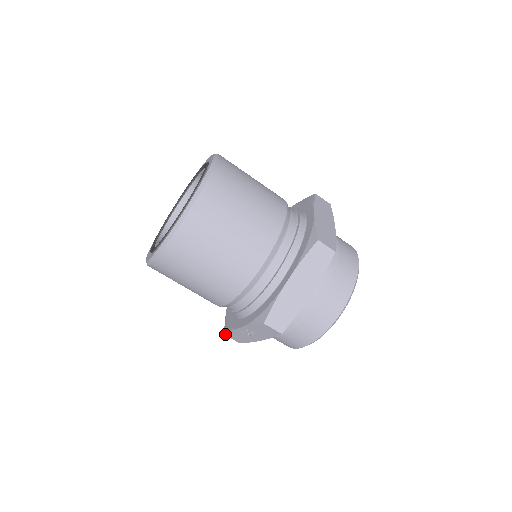
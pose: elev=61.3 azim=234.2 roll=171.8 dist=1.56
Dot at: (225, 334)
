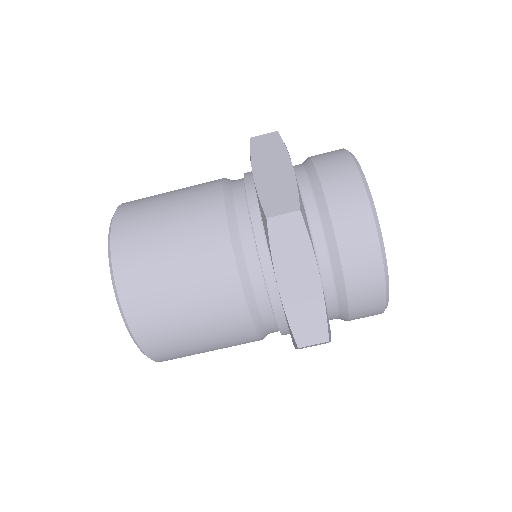
Dot at: occluded
